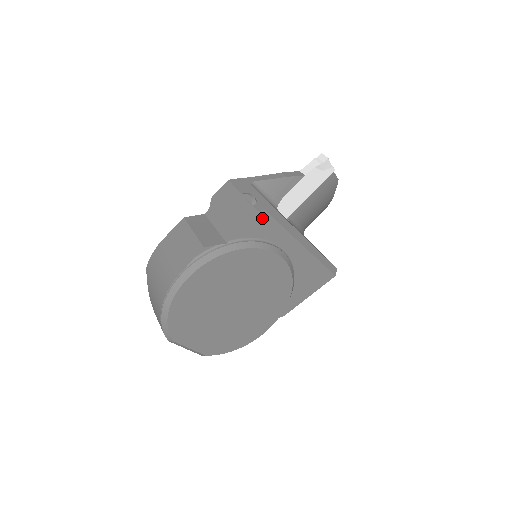
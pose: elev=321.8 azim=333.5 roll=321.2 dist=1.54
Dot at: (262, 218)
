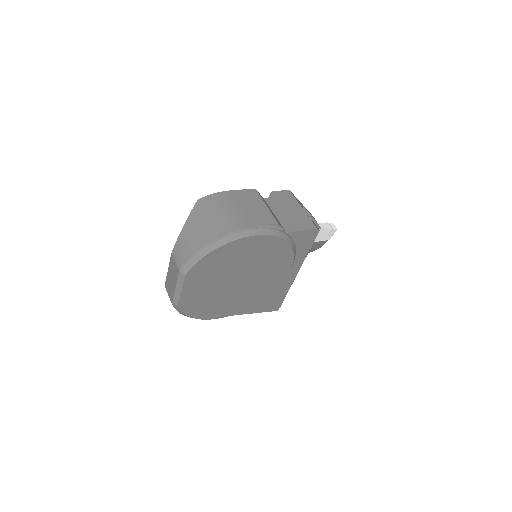
Dot at: (312, 235)
